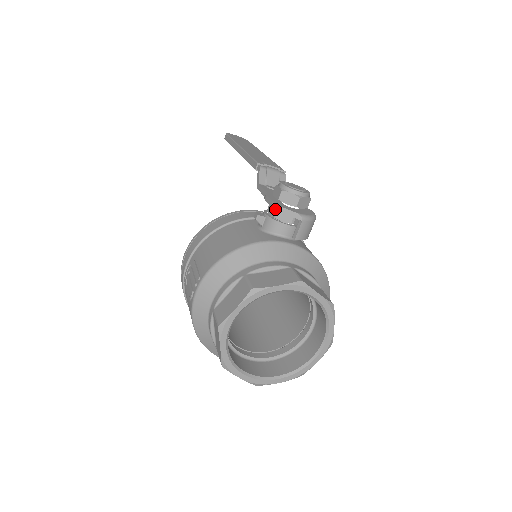
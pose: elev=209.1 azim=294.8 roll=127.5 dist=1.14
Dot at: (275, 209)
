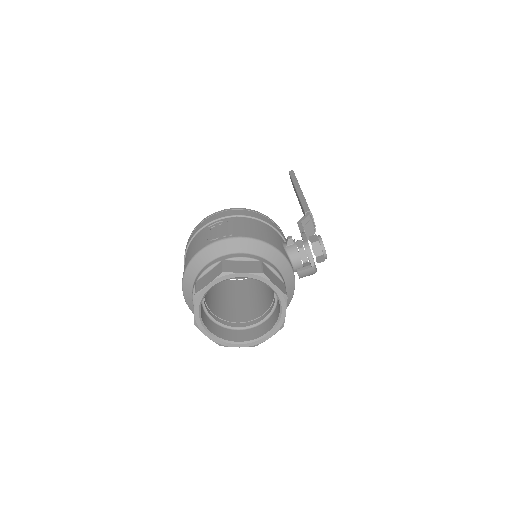
Dot at: (306, 246)
